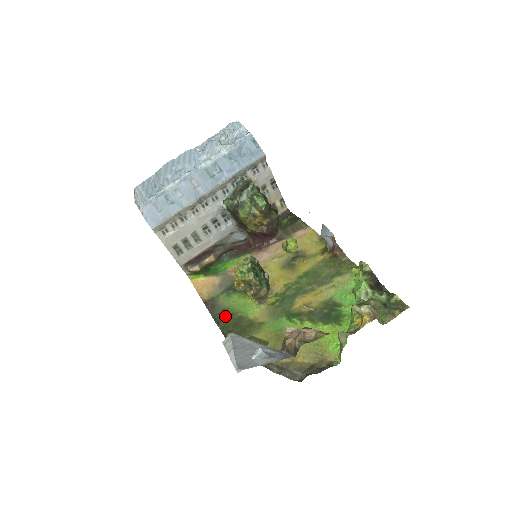
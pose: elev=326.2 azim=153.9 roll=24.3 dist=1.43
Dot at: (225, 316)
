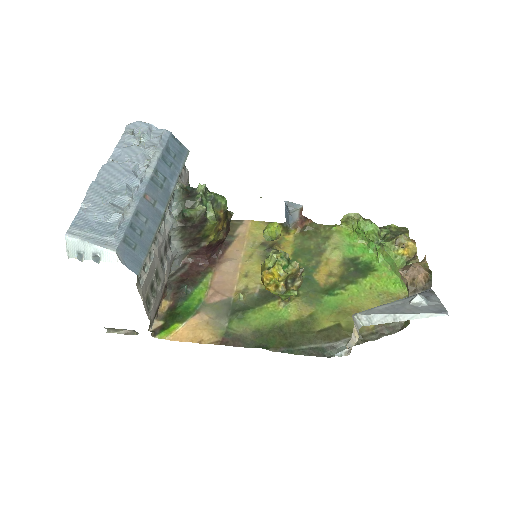
Dot at: (265, 337)
